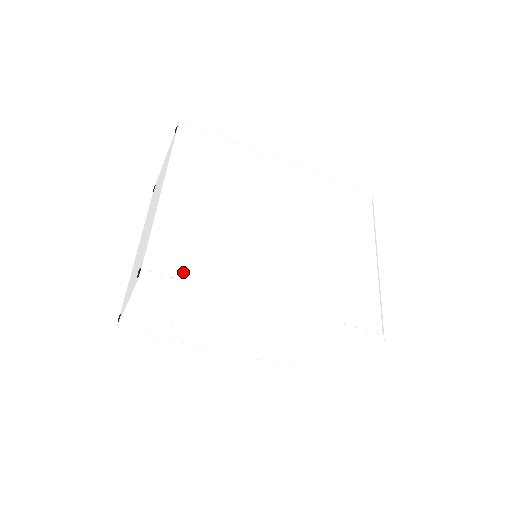
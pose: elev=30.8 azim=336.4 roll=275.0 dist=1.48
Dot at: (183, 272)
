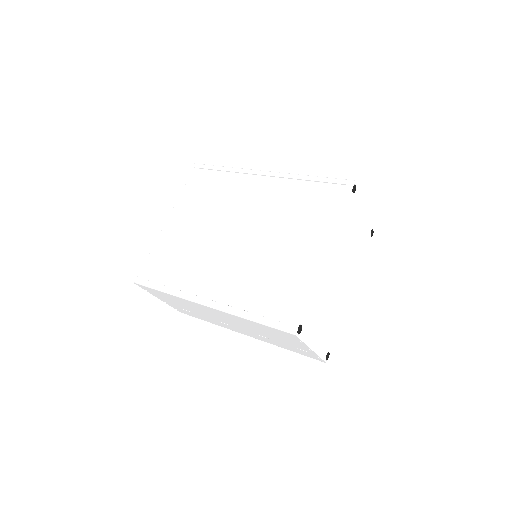
Dot at: (157, 276)
